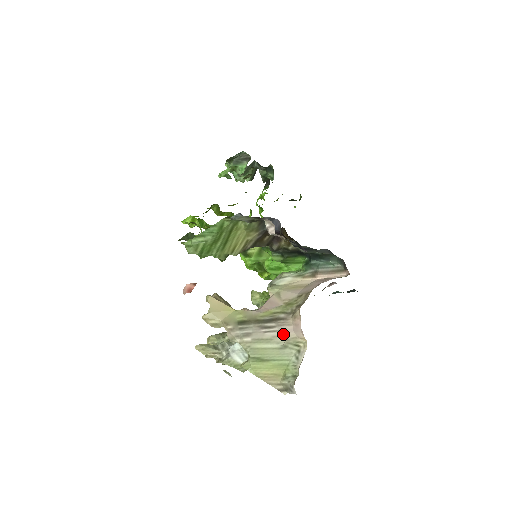
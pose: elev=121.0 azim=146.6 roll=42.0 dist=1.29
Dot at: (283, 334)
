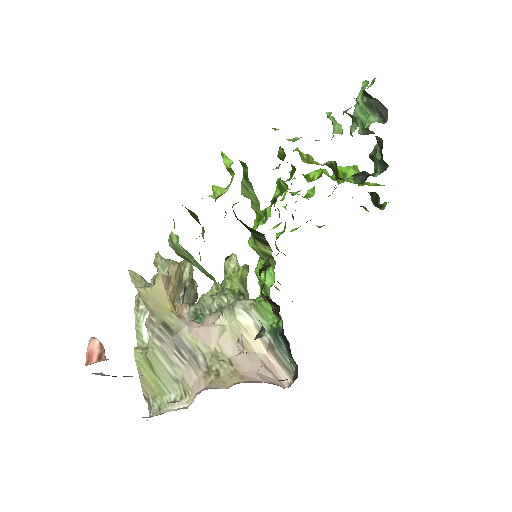
Dot at: (185, 372)
